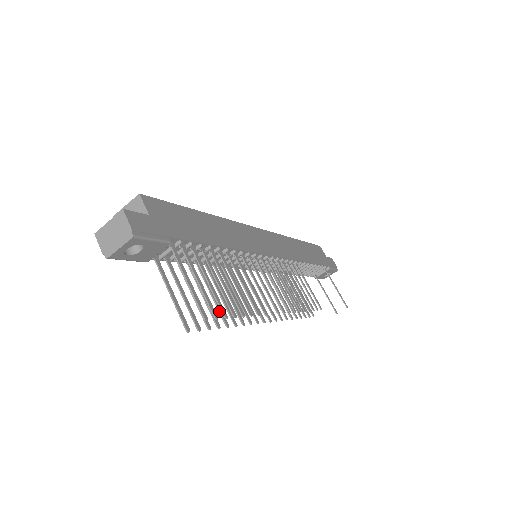
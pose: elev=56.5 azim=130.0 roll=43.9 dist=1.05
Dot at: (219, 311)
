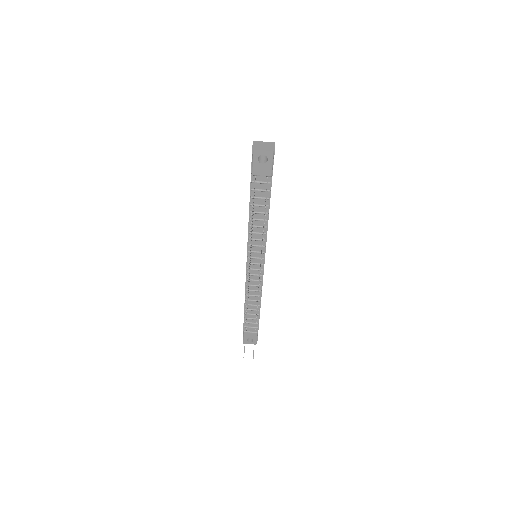
Dot at: (251, 230)
